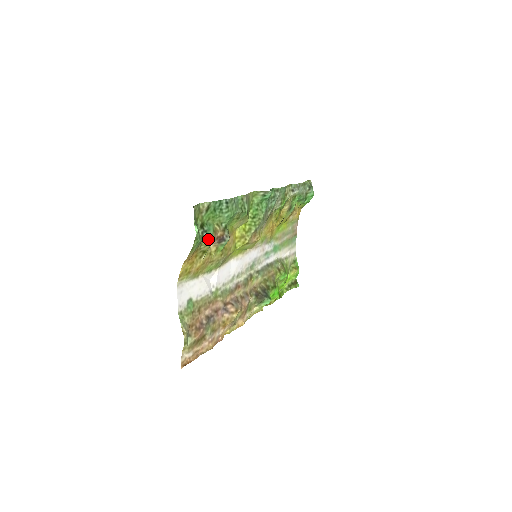
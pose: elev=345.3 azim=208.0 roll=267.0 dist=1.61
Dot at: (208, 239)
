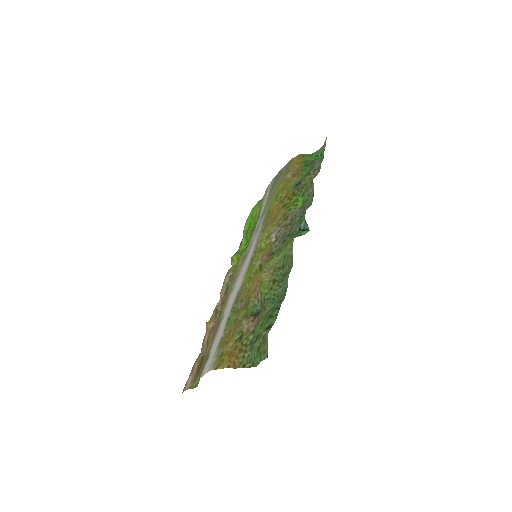
Dot at: (253, 337)
